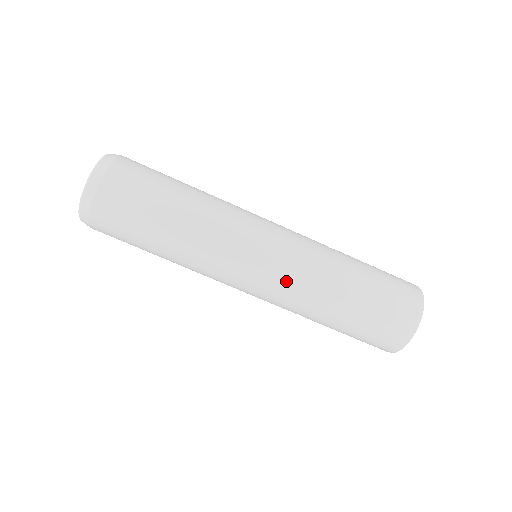
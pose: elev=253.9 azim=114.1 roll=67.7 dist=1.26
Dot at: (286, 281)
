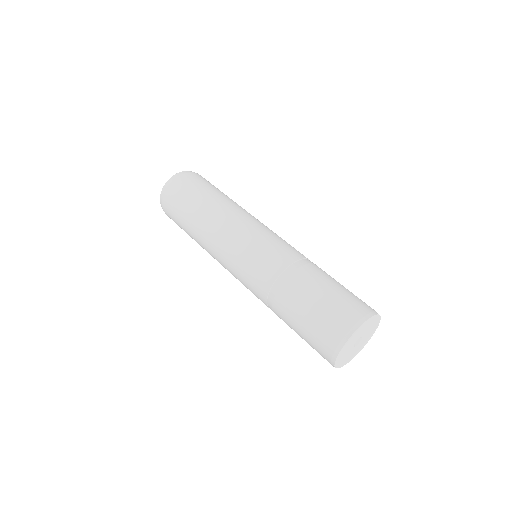
Dot at: (268, 253)
